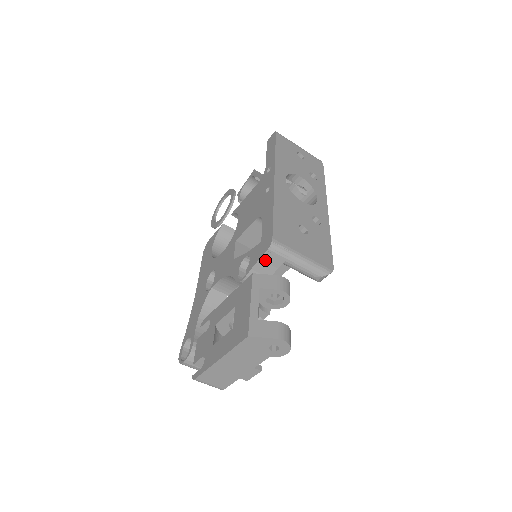
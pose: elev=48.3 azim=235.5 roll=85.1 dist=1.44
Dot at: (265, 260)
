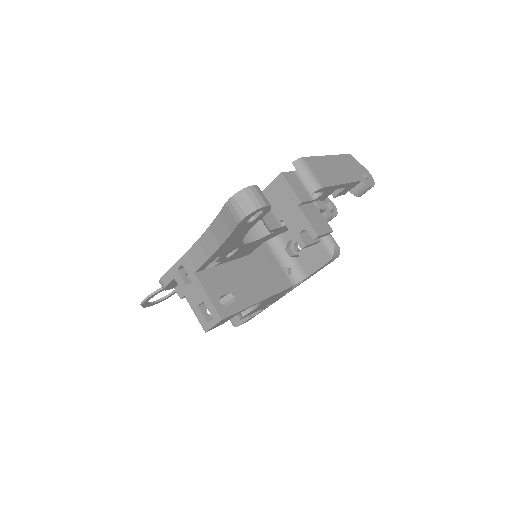
Dot at: occluded
